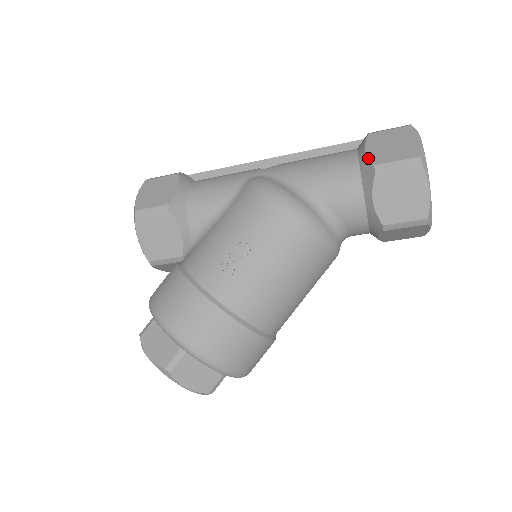
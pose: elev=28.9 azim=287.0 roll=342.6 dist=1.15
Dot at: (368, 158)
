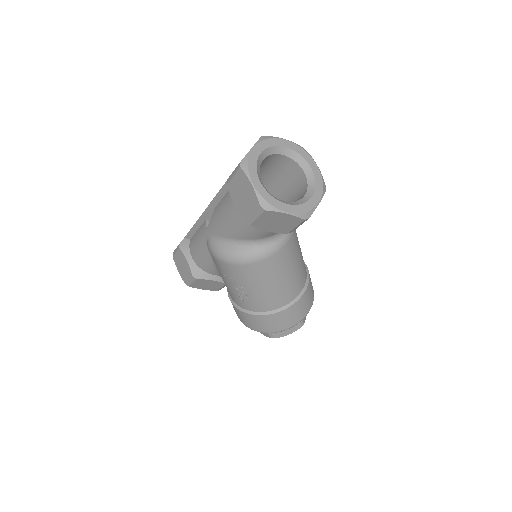
Dot at: occluded
